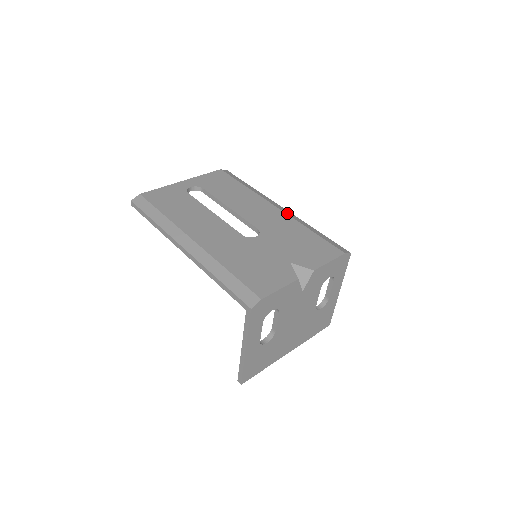
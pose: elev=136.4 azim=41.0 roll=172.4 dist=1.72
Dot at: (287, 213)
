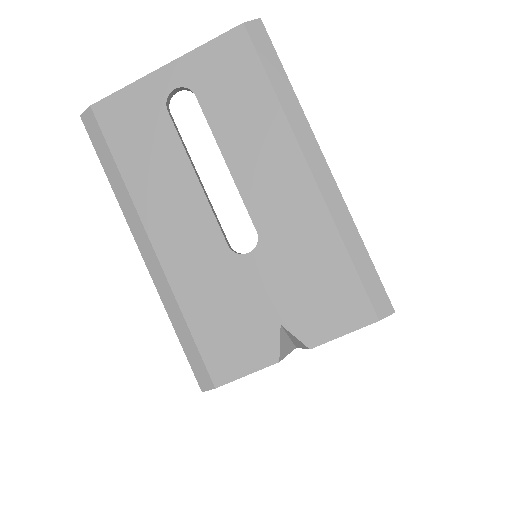
Dot at: (324, 192)
